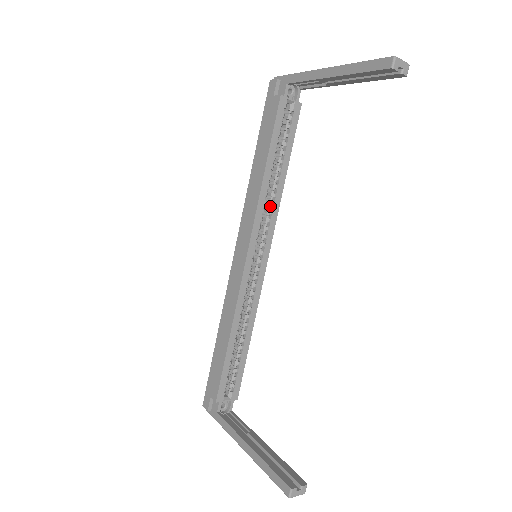
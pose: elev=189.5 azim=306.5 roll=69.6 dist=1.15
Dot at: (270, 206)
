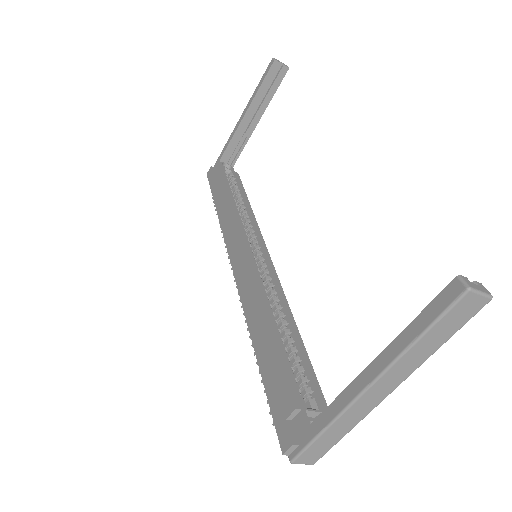
Dot at: (248, 223)
